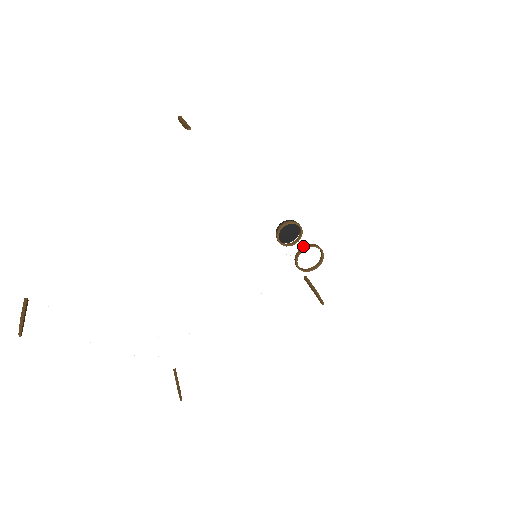
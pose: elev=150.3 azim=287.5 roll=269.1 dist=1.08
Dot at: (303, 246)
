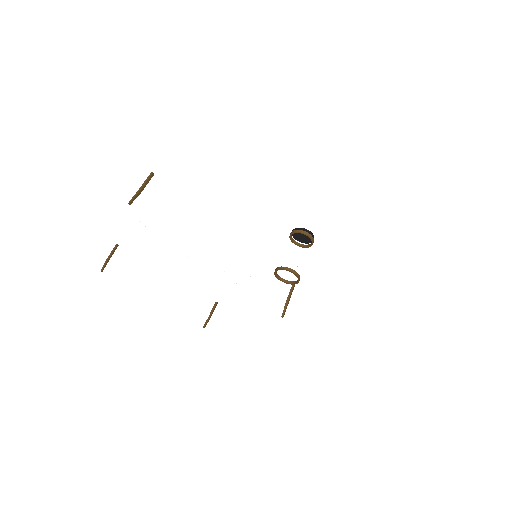
Dot at: occluded
